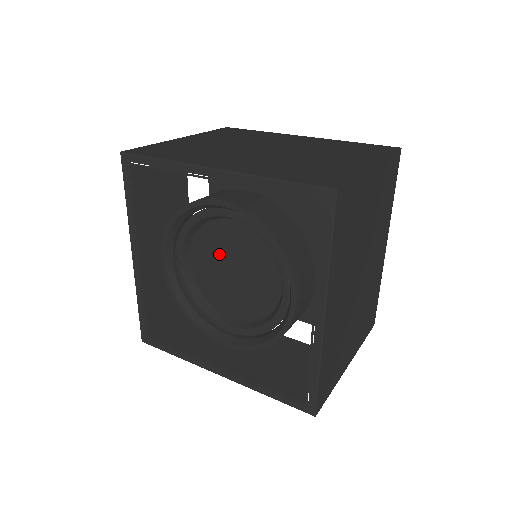
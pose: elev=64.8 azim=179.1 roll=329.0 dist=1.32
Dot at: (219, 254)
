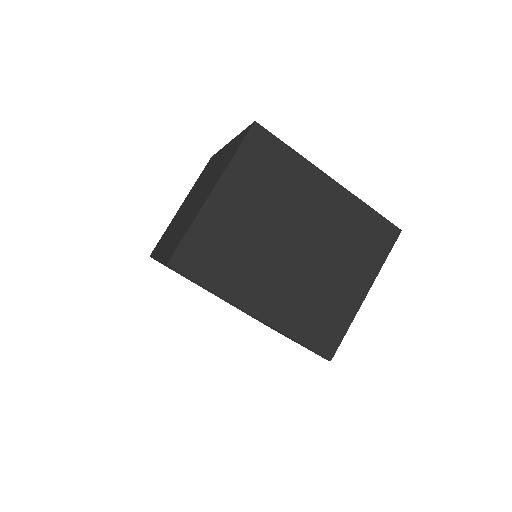
Dot at: occluded
